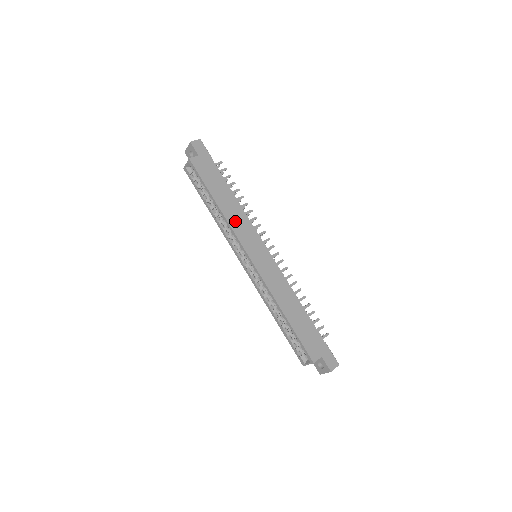
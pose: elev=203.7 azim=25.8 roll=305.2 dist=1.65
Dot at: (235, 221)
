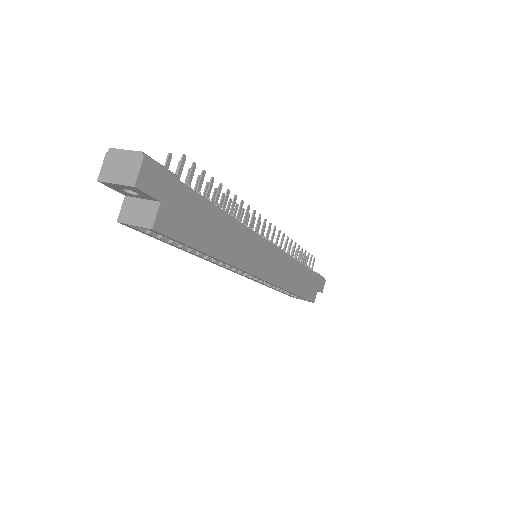
Dot at: (240, 254)
